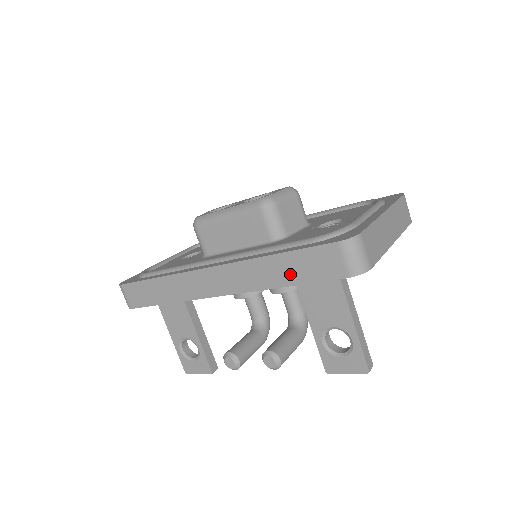
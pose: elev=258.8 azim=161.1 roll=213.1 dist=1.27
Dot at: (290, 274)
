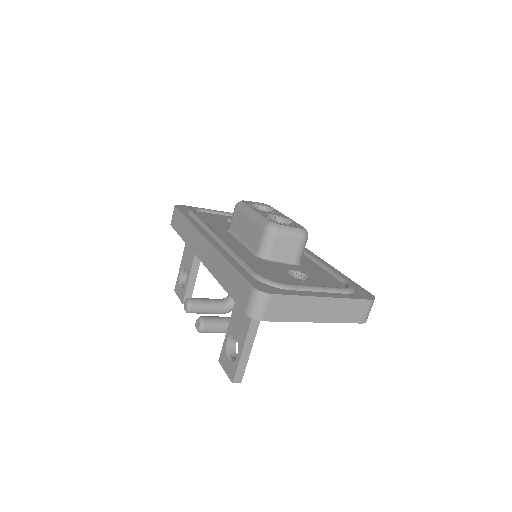
Dot at: (228, 282)
